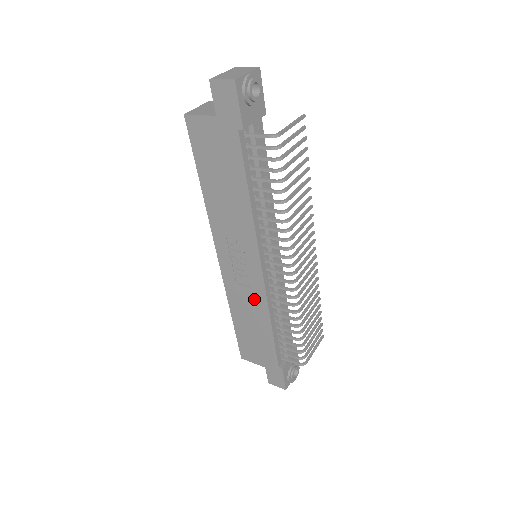
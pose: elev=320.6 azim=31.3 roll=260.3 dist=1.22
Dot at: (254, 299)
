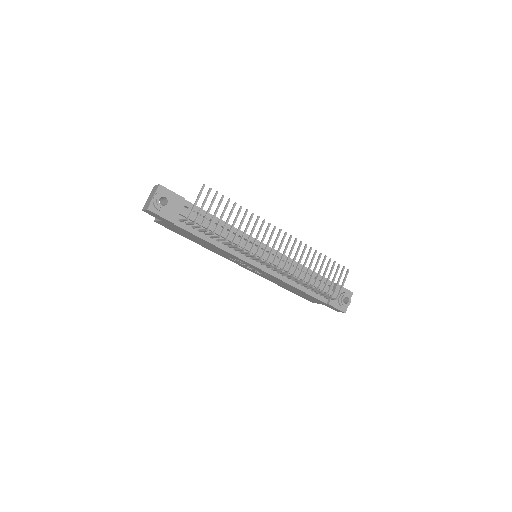
Dot at: (274, 279)
